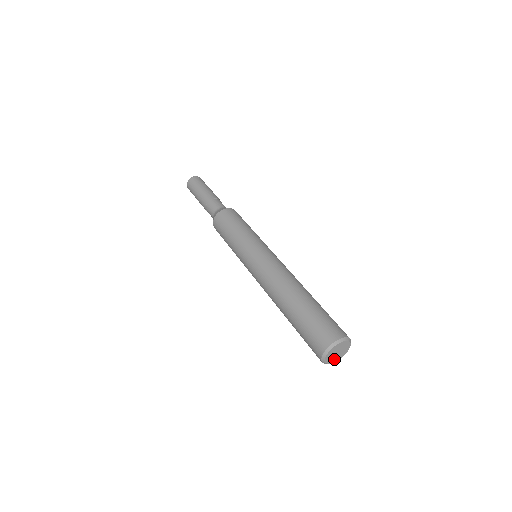
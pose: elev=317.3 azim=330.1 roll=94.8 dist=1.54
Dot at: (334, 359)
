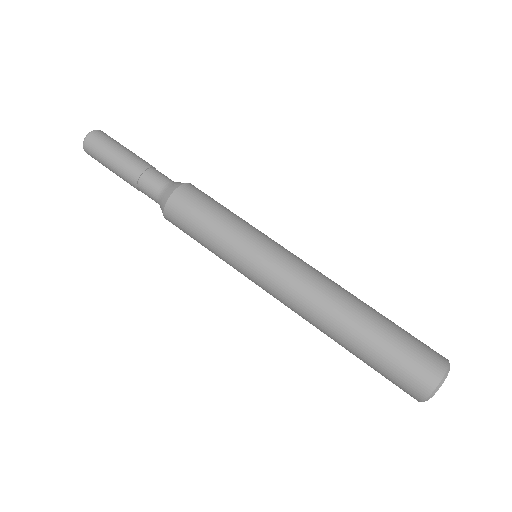
Dot at: occluded
